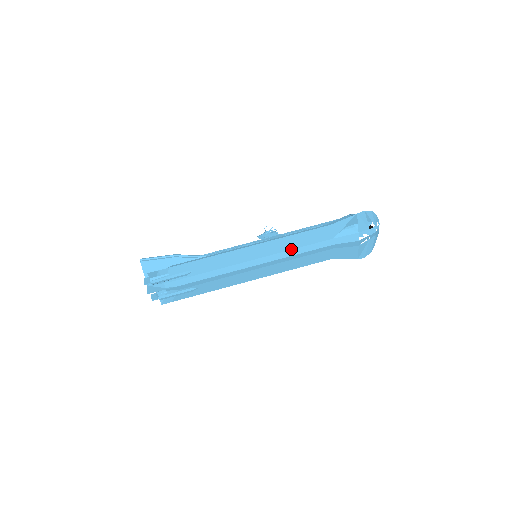
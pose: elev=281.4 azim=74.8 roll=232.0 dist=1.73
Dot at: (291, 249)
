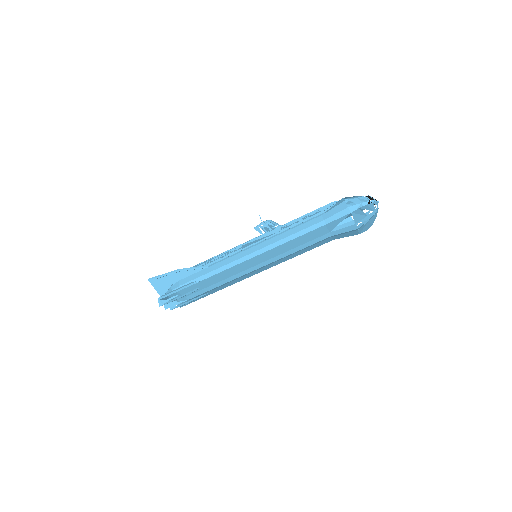
Dot at: (289, 250)
